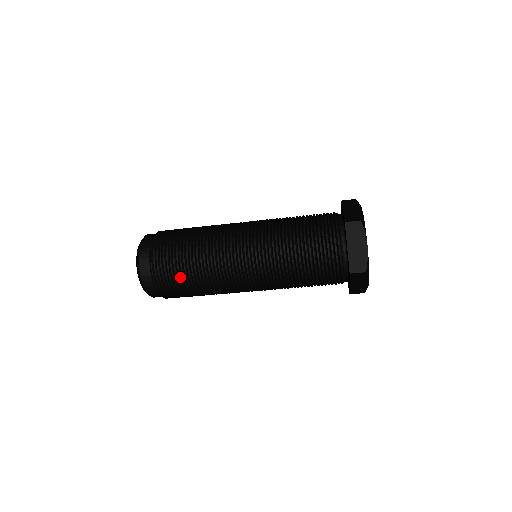
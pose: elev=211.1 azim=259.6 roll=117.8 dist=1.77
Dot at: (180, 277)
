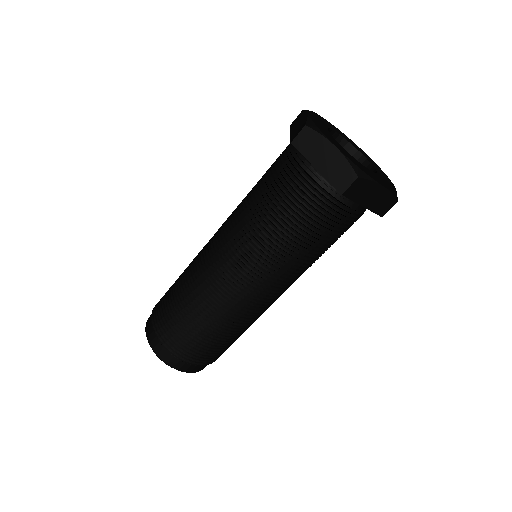
Dot at: (169, 300)
